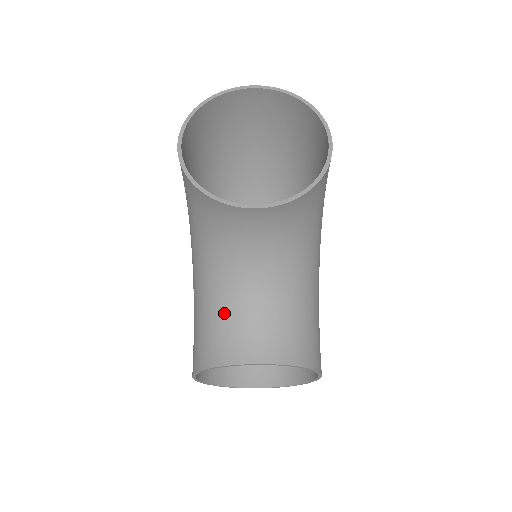
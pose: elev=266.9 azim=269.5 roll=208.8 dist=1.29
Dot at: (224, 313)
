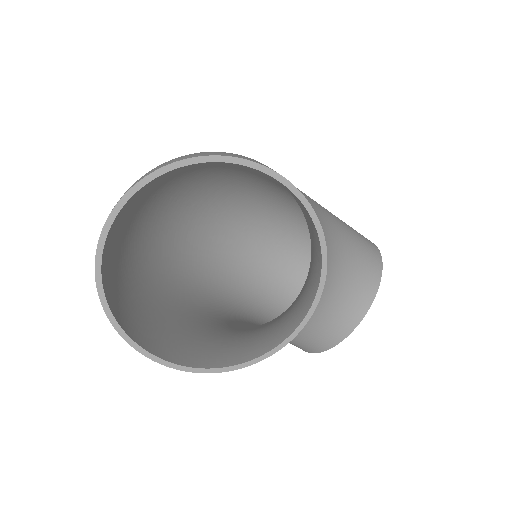
Dot at: occluded
